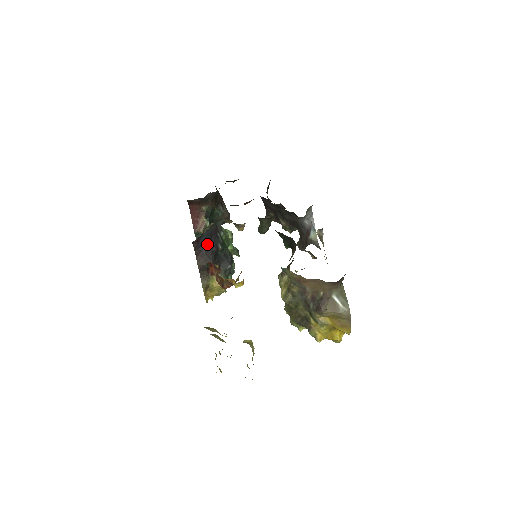
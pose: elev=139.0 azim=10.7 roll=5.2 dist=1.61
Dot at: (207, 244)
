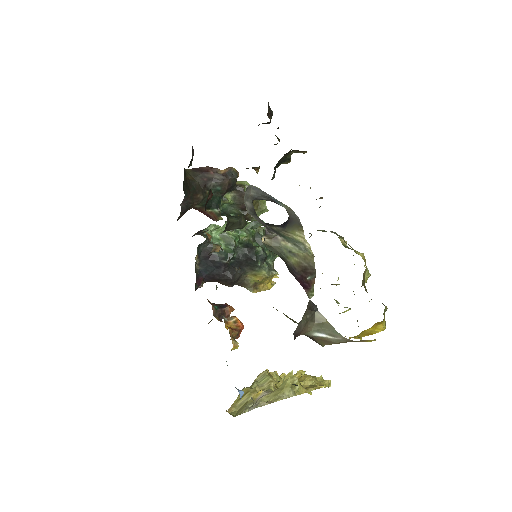
Dot at: (212, 271)
